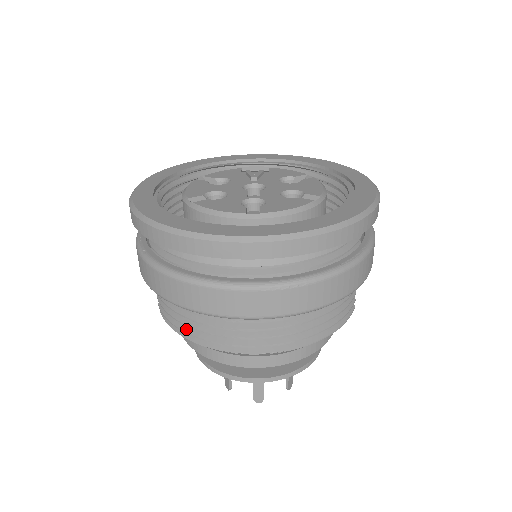
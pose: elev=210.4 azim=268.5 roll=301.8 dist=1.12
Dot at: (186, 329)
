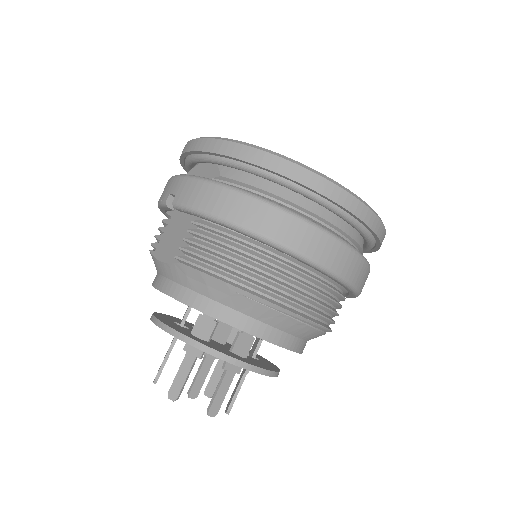
Dot at: (243, 277)
